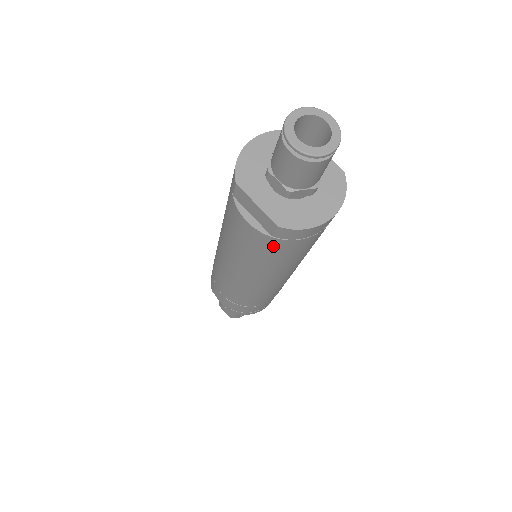
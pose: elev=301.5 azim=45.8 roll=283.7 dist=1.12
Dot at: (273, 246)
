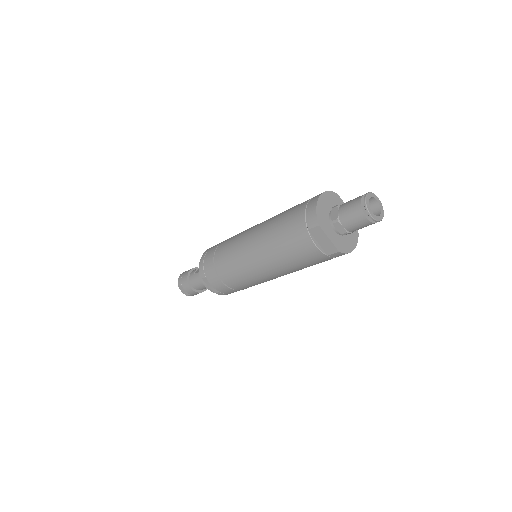
Dot at: (320, 260)
